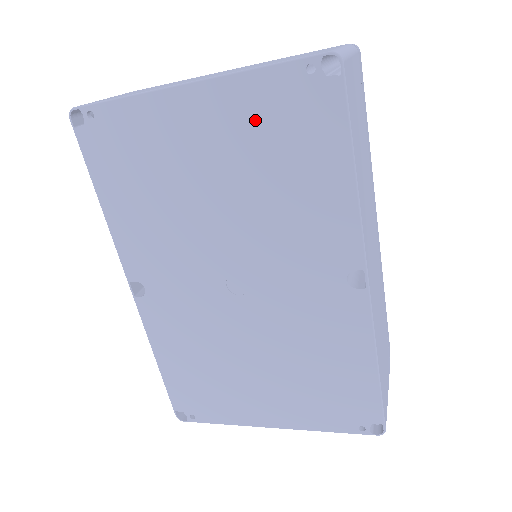
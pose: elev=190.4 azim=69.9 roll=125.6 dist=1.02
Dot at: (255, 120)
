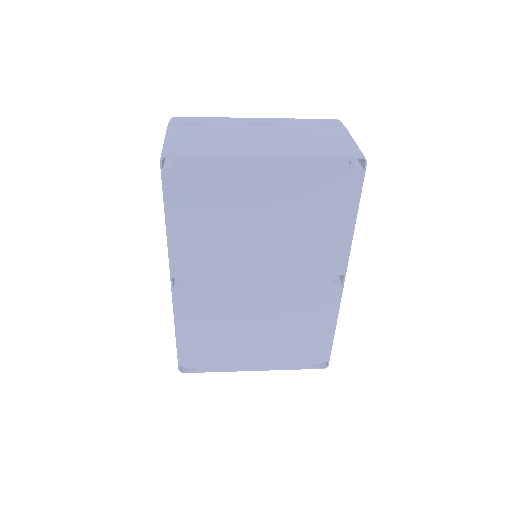
Dot at: (305, 185)
